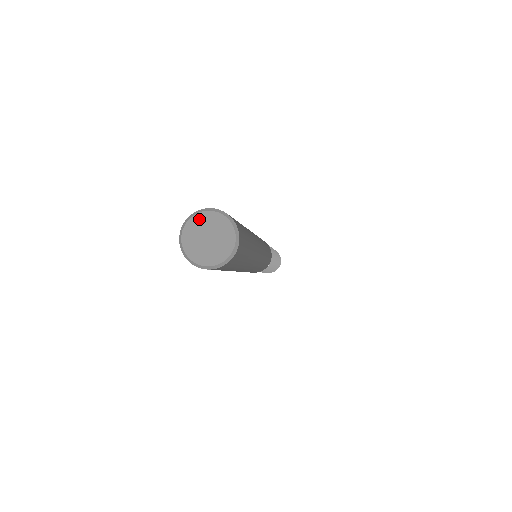
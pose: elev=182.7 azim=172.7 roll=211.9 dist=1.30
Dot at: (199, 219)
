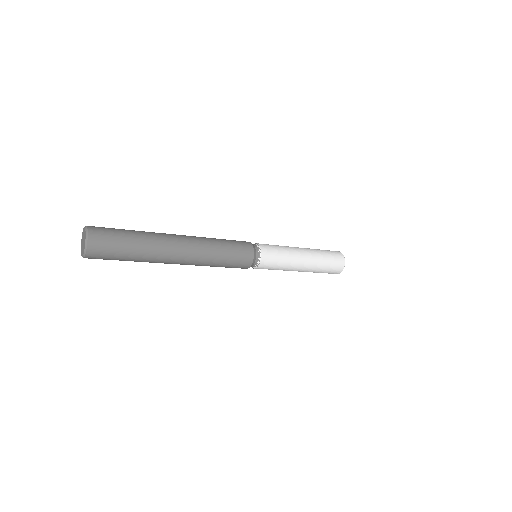
Dot at: (82, 237)
